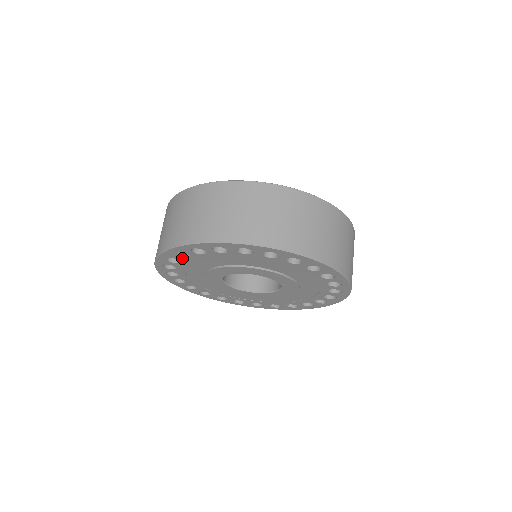
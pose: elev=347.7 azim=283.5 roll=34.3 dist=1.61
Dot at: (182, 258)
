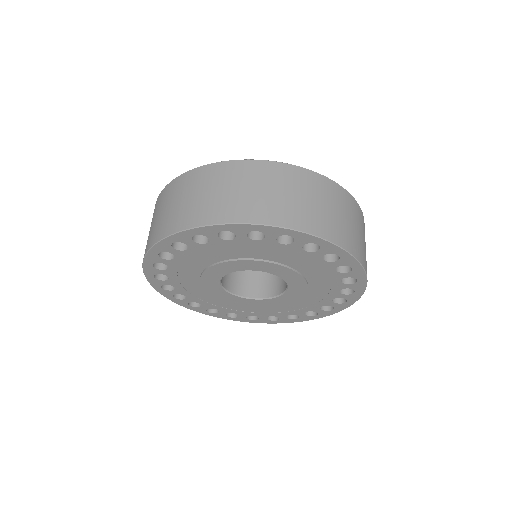
Dot at: (245, 238)
